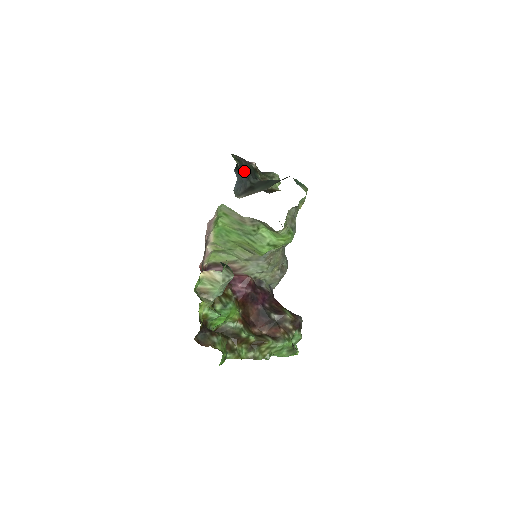
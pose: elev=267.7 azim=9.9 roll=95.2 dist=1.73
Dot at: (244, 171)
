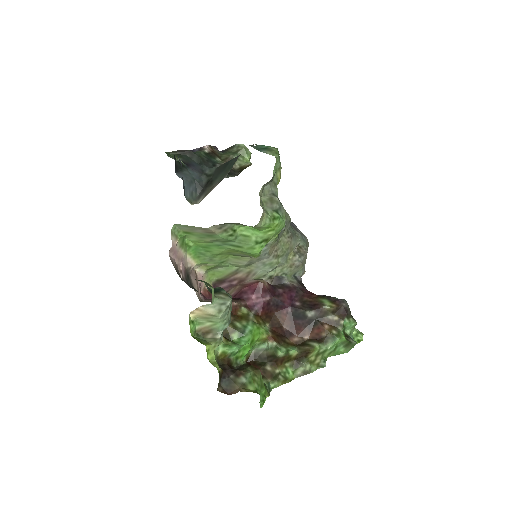
Dot at: (193, 165)
